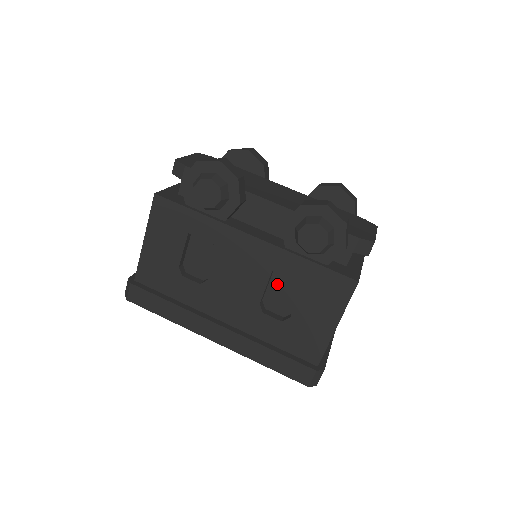
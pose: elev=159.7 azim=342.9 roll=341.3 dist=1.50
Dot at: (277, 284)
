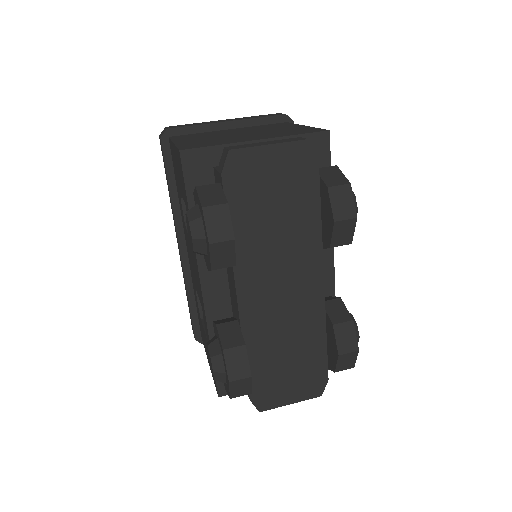
Dot at: occluded
